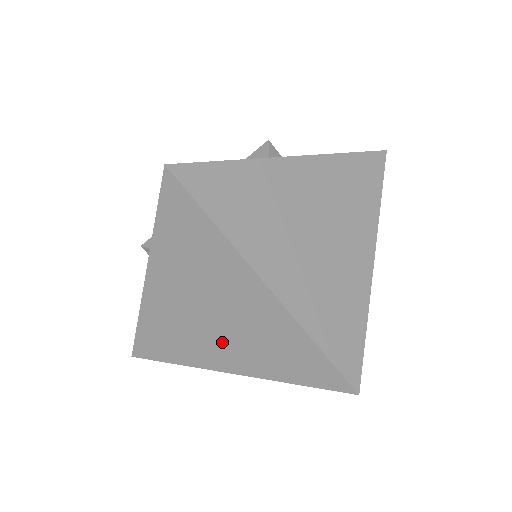
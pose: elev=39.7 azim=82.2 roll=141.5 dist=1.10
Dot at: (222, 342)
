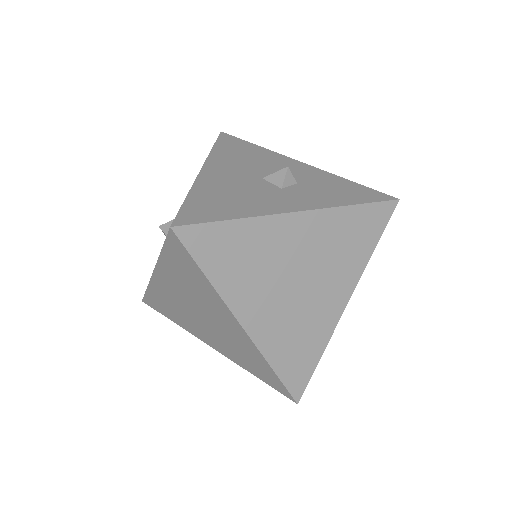
Dot at: (207, 331)
